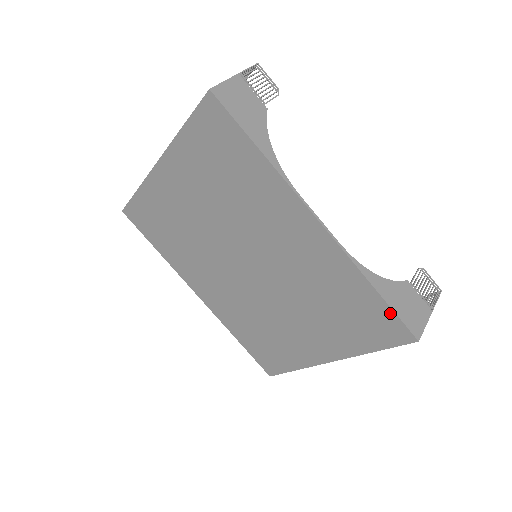
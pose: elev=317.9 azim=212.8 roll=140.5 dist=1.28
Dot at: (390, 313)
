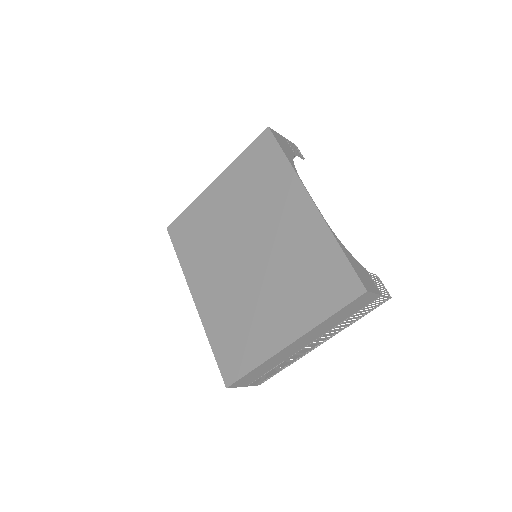
Dot at: (349, 268)
